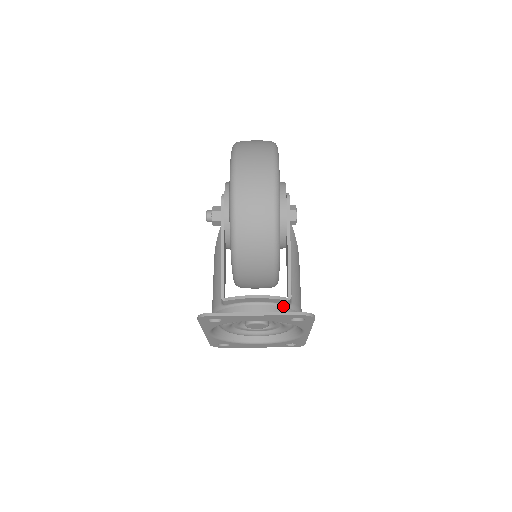
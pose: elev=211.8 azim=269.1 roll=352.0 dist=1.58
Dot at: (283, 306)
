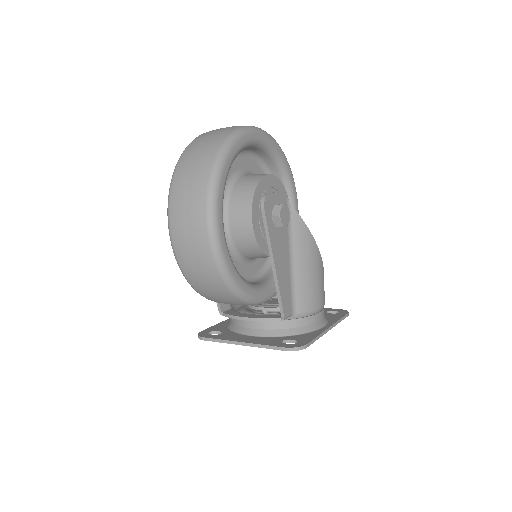
Dot at: occluded
